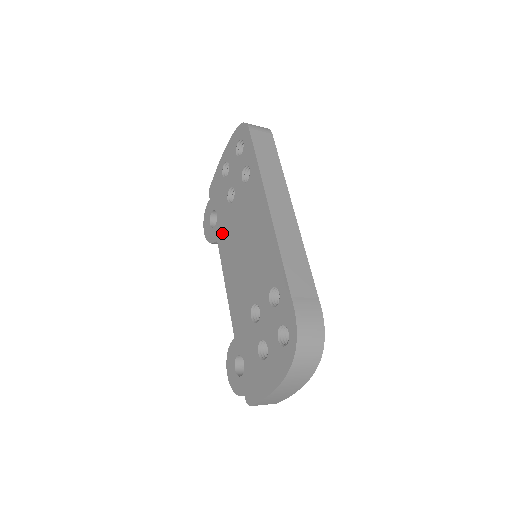
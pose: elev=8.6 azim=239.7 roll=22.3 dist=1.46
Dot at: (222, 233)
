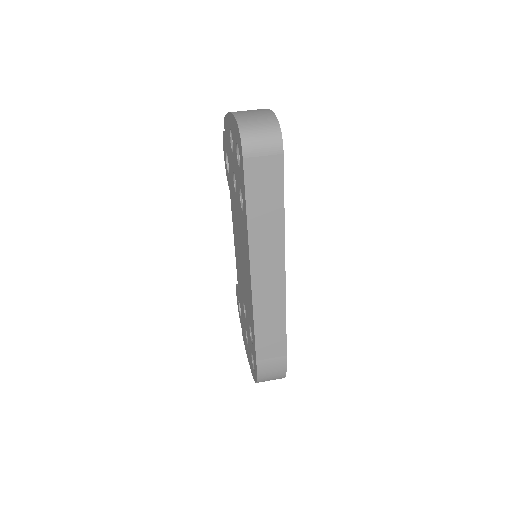
Dot at: (231, 197)
